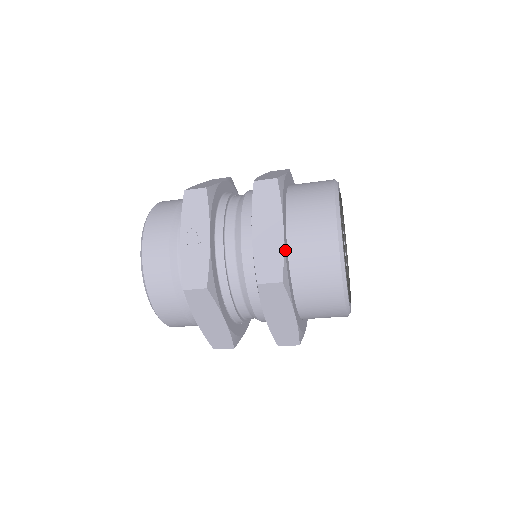
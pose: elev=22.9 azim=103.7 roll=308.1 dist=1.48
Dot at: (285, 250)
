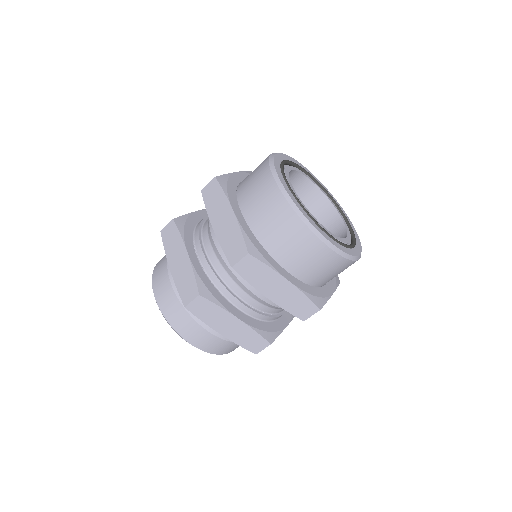
Dot at: (232, 176)
